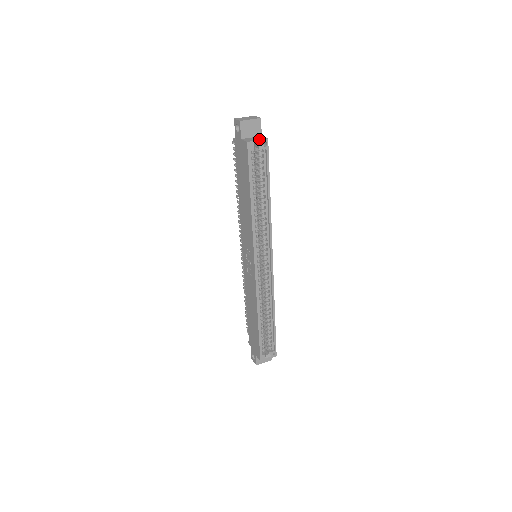
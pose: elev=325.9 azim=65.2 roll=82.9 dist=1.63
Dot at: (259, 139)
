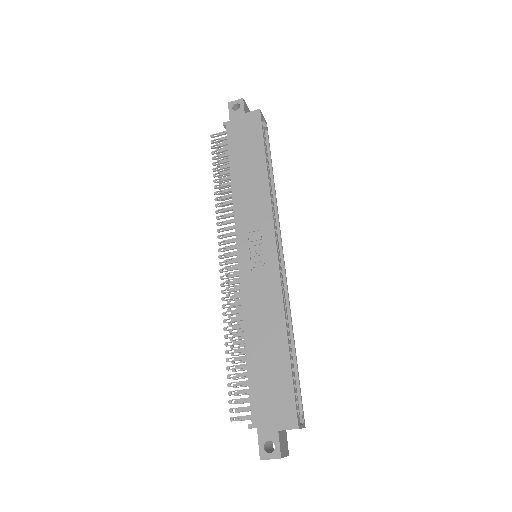
Dot at: occluded
